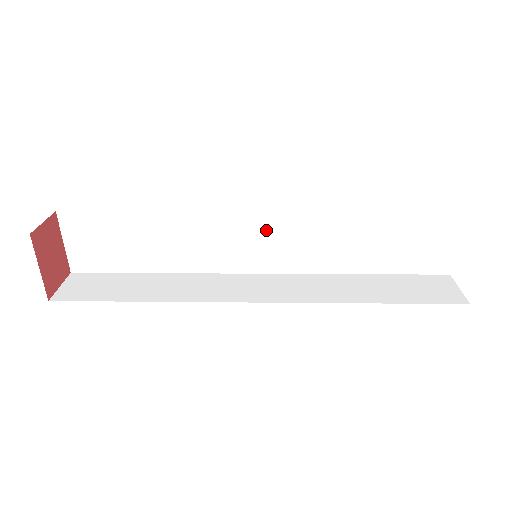
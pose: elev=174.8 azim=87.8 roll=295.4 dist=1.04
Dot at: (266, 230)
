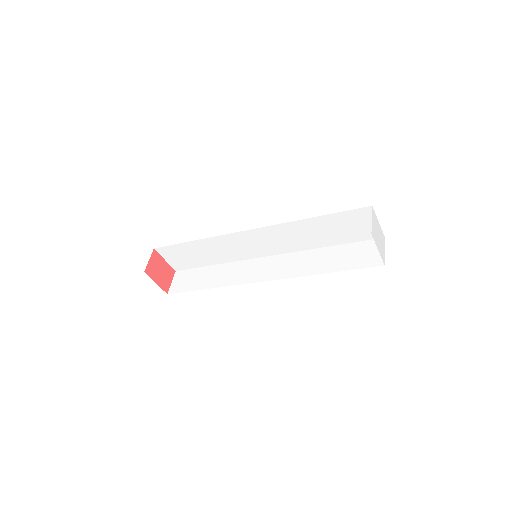
Dot at: (260, 237)
